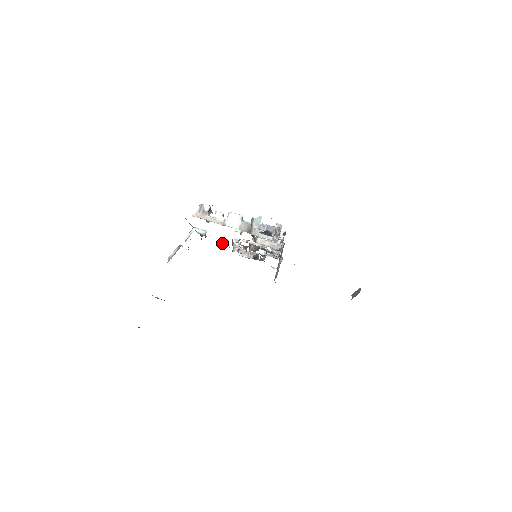
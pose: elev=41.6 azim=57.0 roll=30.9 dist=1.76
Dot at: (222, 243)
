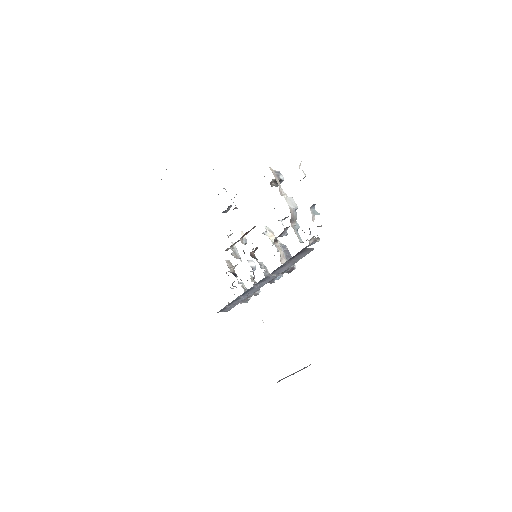
Dot at: occluded
